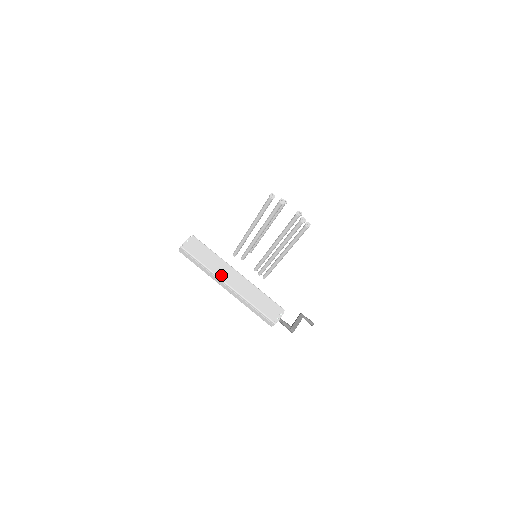
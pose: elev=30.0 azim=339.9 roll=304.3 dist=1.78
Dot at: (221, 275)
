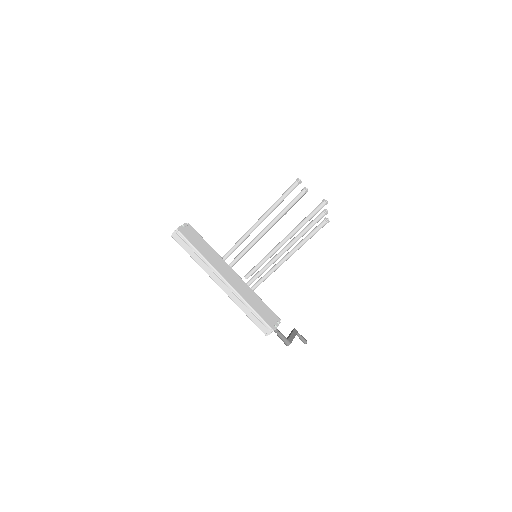
Dot at: (218, 268)
